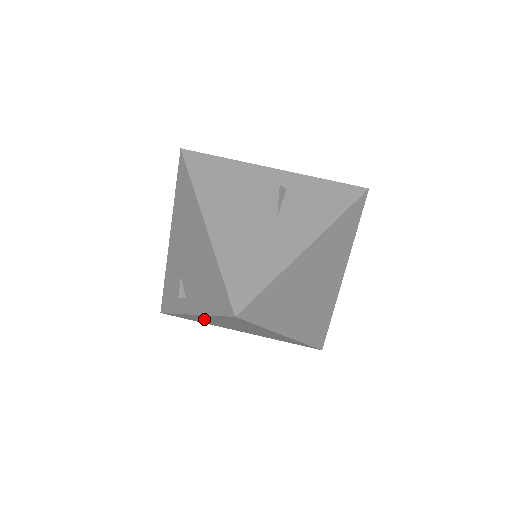
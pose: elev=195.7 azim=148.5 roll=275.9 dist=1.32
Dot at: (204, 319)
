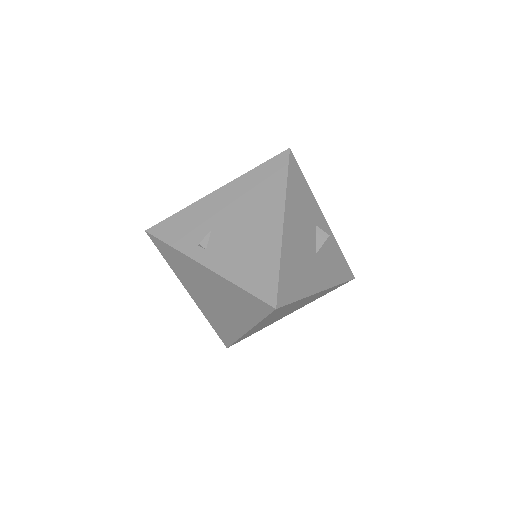
Dot at: (198, 273)
